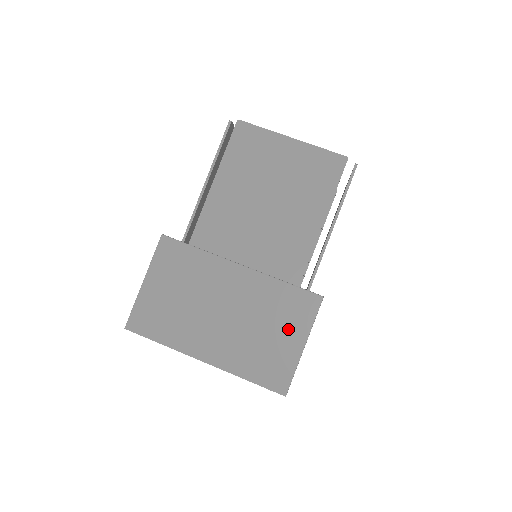
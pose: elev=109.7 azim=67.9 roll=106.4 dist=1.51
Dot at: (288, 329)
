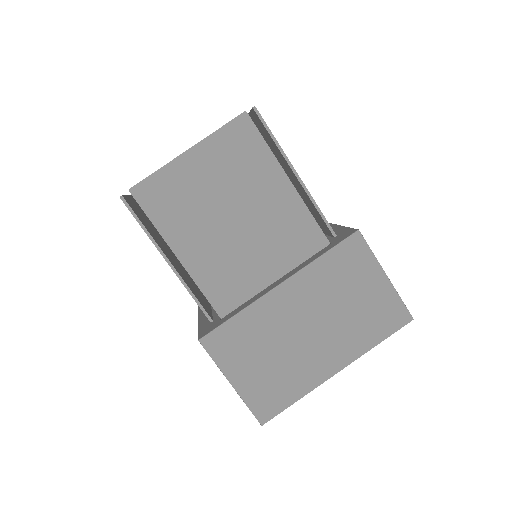
Dot at: (363, 280)
